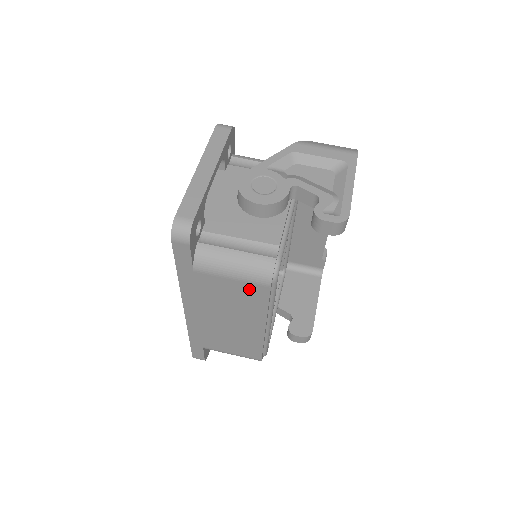
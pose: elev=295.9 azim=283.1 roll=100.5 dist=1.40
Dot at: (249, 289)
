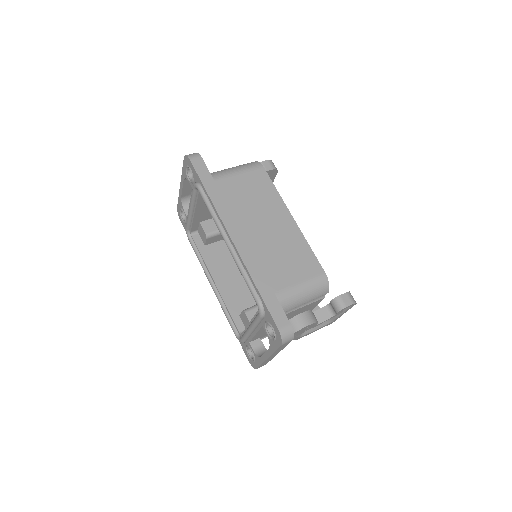
Dot at: (254, 177)
